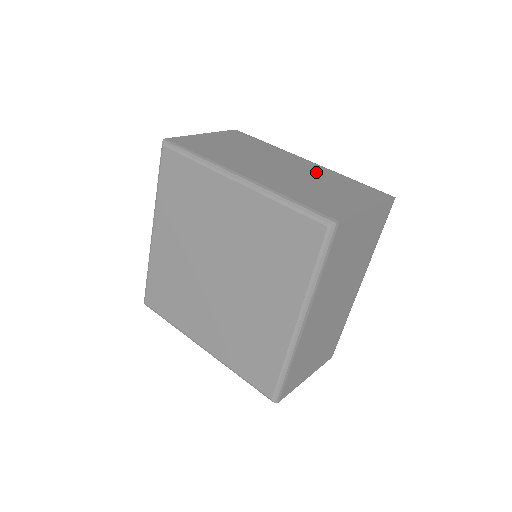
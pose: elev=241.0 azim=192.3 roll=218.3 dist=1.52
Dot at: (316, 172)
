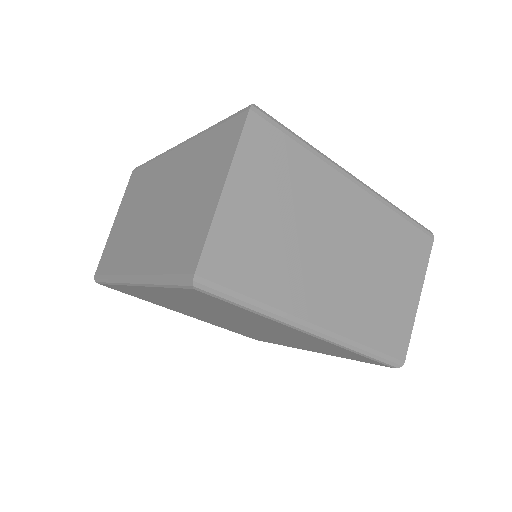
Dot at: (372, 229)
